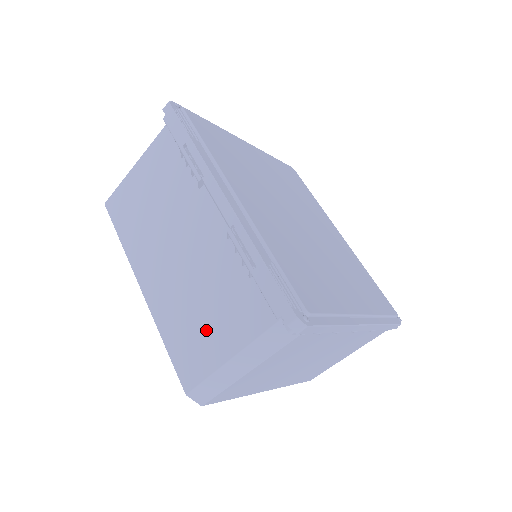
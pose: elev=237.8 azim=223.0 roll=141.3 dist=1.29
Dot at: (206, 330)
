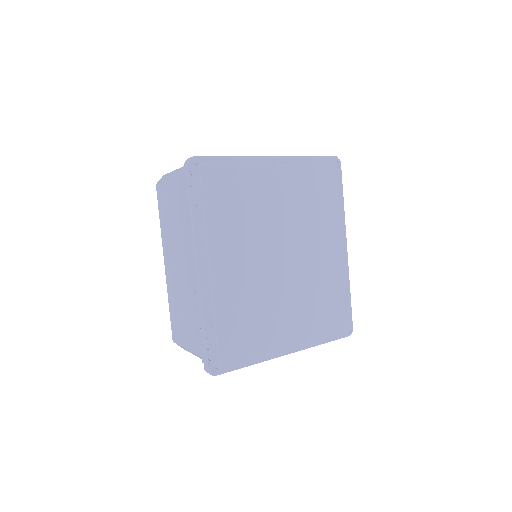
Dot at: (183, 324)
